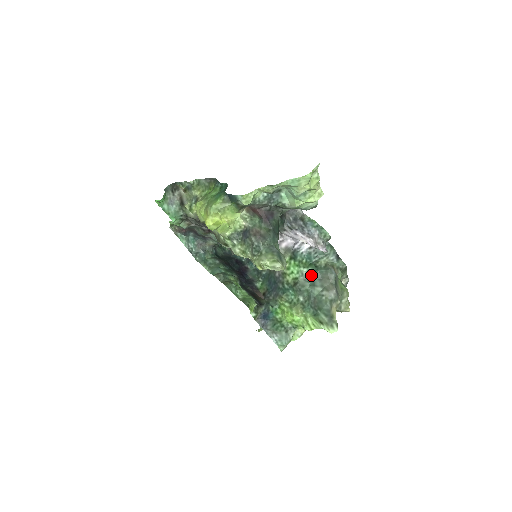
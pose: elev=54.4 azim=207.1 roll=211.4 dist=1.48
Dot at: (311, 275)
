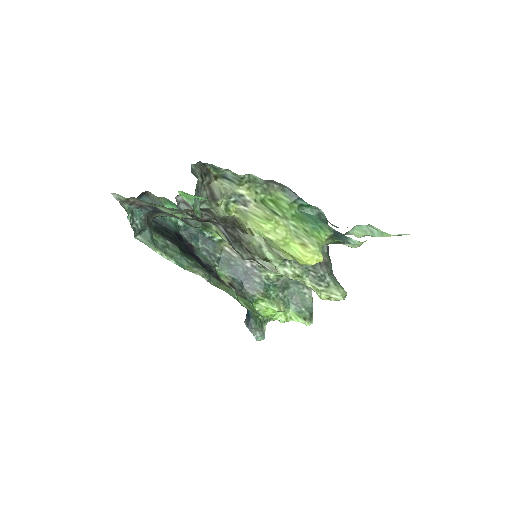
Dot at: occluded
